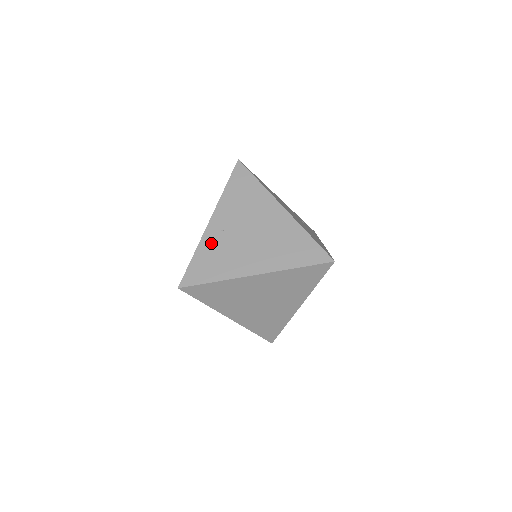
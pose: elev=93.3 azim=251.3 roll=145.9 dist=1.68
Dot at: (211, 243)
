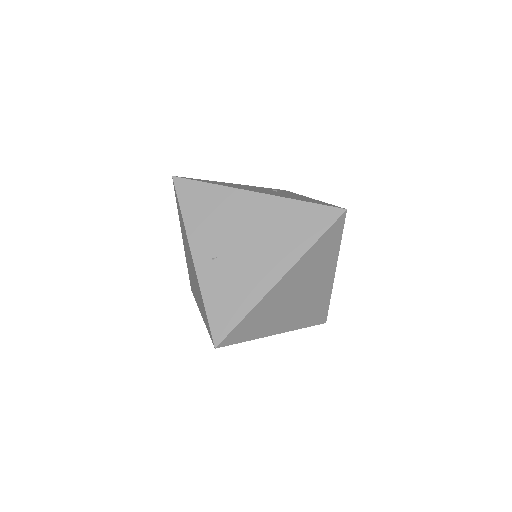
Dot at: (212, 280)
